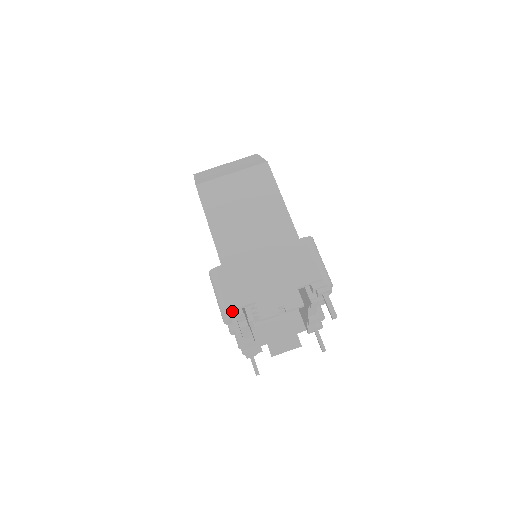
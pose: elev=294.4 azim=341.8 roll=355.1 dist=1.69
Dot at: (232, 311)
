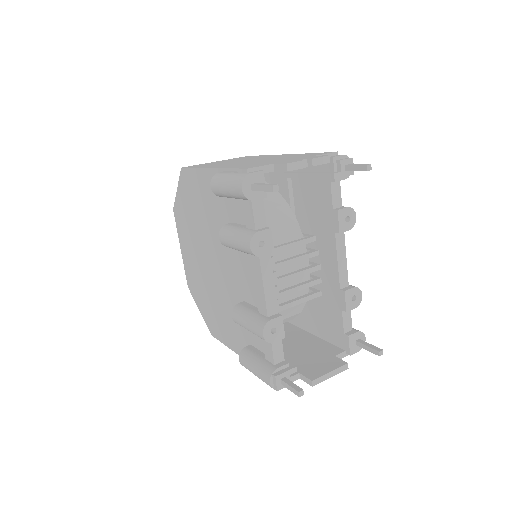
Dot at: (249, 172)
